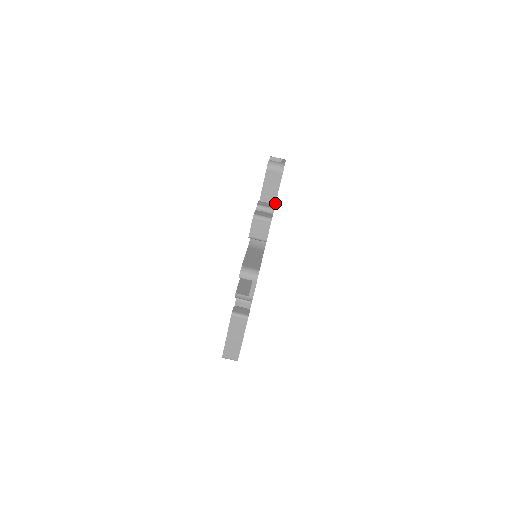
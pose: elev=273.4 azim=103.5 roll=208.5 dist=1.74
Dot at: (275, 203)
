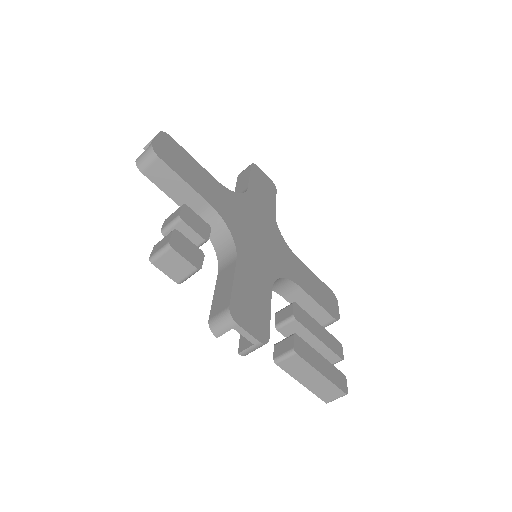
Dot at: (196, 192)
